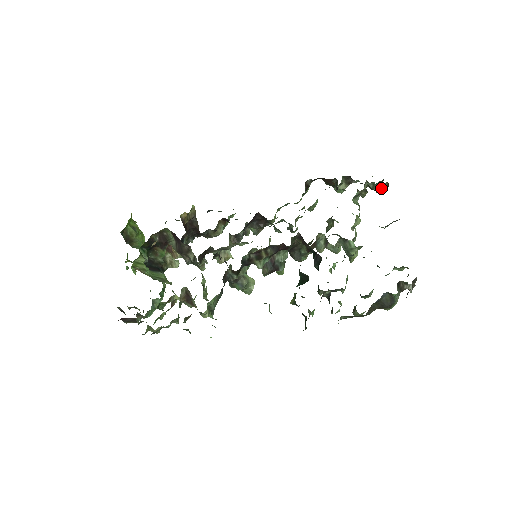
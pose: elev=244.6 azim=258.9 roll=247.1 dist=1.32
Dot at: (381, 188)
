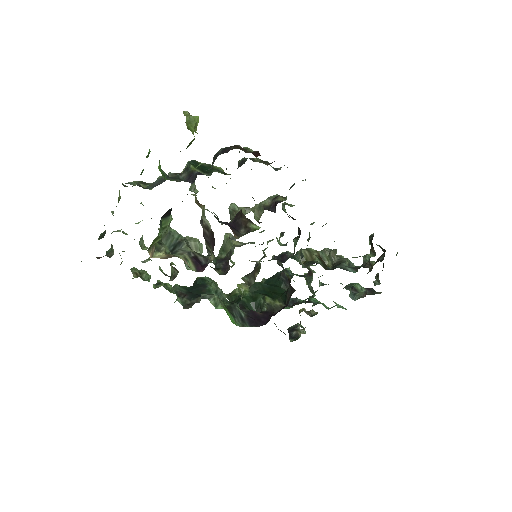
Dot at: occluded
